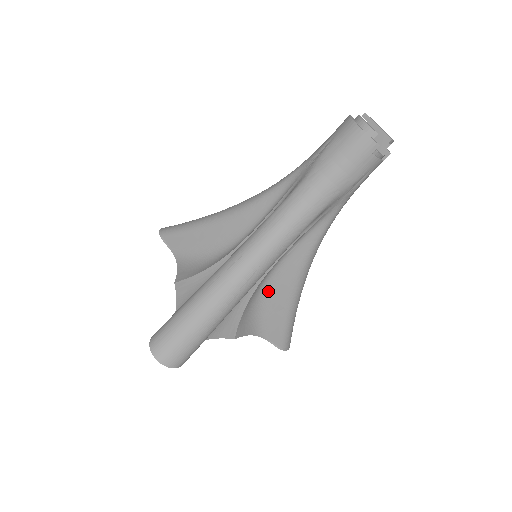
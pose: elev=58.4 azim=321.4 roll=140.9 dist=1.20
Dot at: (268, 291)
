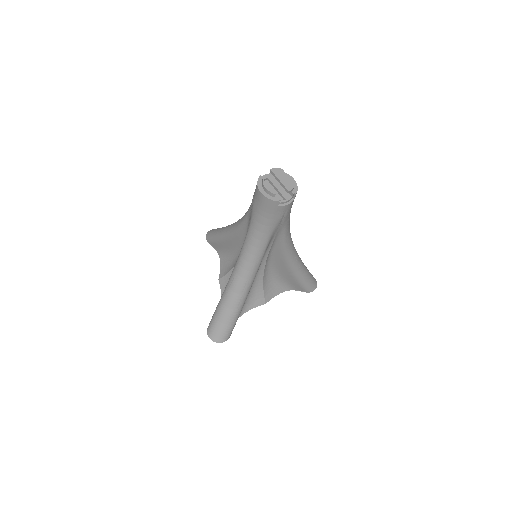
Dot at: (275, 271)
